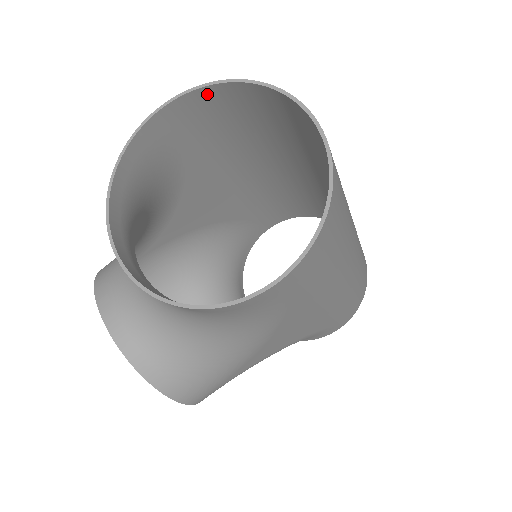
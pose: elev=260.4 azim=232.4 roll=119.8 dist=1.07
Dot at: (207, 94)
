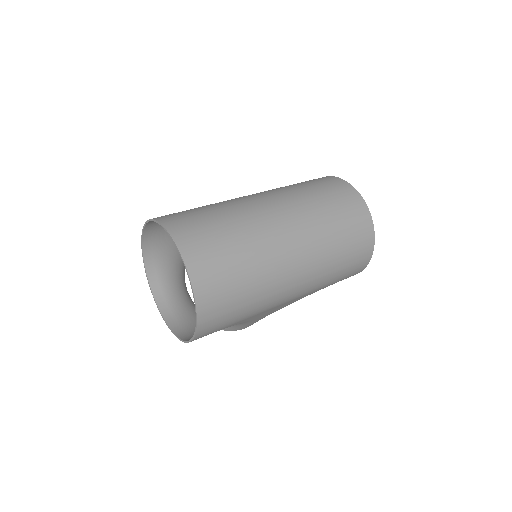
Dot at: occluded
